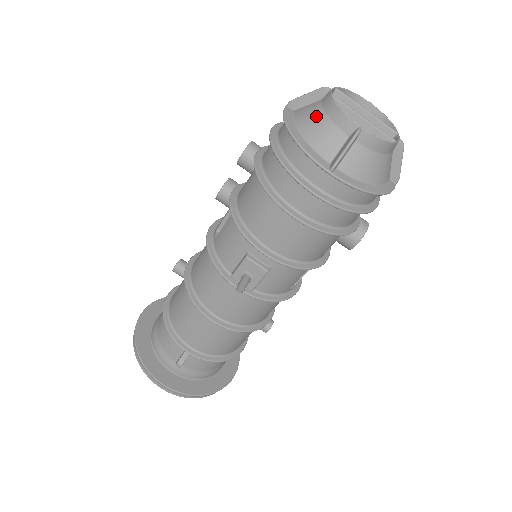
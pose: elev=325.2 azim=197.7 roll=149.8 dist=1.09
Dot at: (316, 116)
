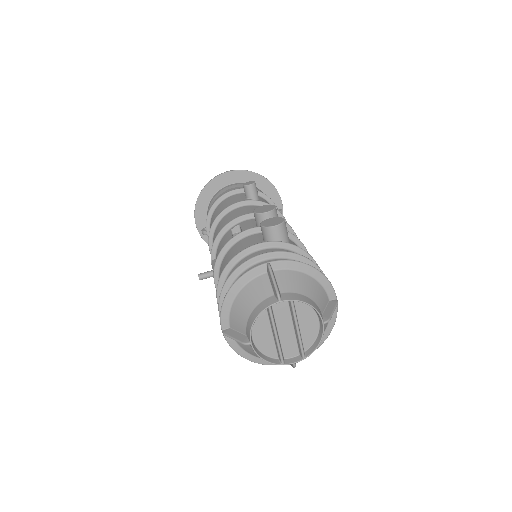
Dot at: (251, 302)
